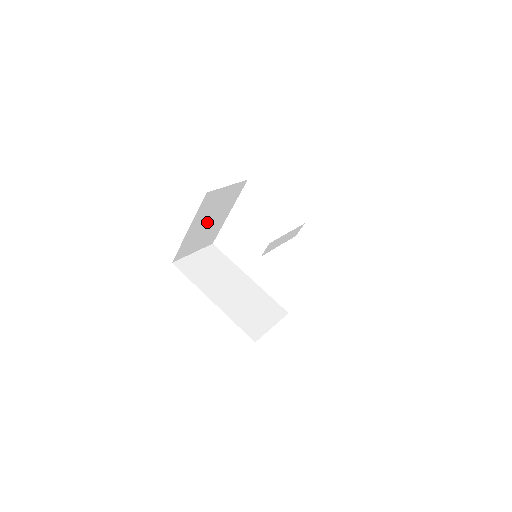
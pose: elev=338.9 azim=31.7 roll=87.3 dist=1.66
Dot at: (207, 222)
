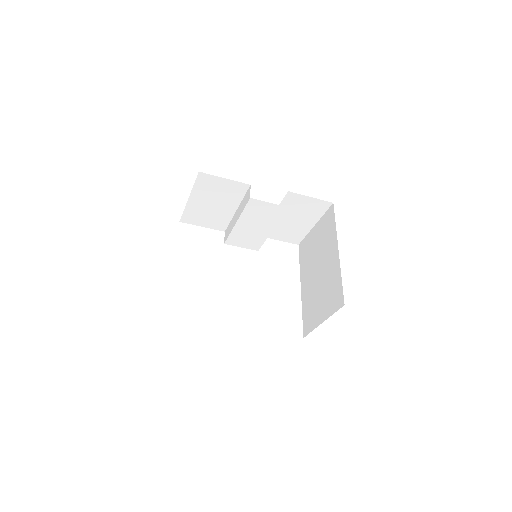
Dot at: occluded
